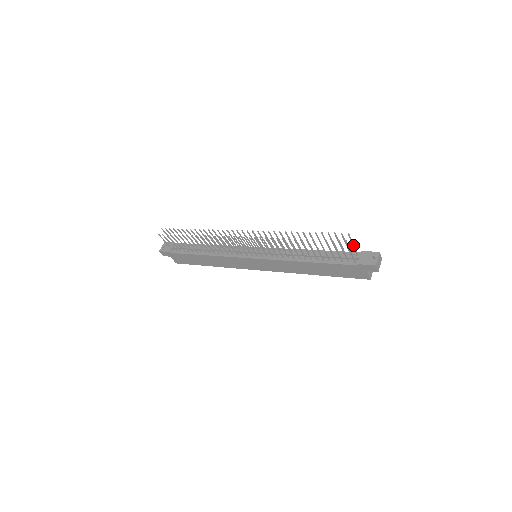
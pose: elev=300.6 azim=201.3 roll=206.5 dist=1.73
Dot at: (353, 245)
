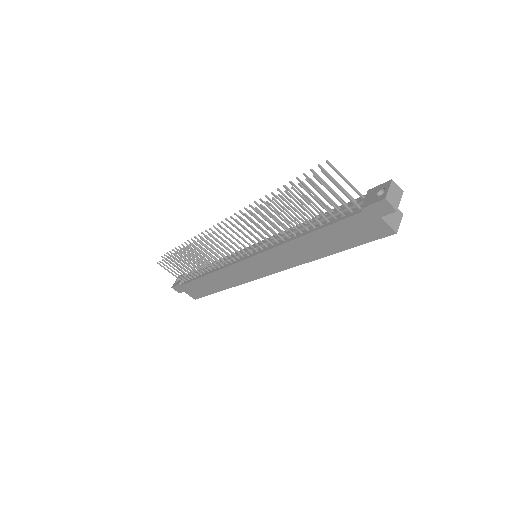
Dot at: (346, 181)
